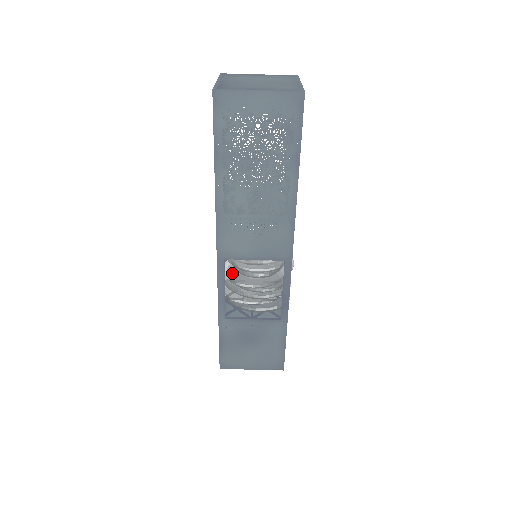
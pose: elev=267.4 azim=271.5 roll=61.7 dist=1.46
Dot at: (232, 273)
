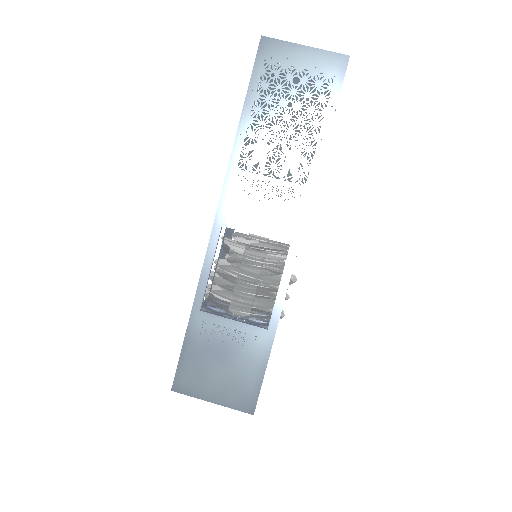
Dot at: (224, 263)
